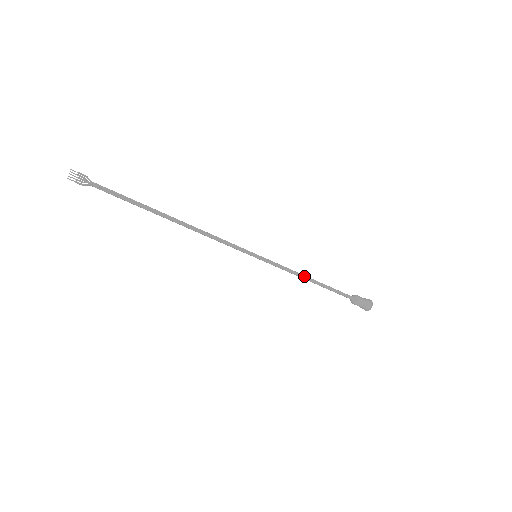
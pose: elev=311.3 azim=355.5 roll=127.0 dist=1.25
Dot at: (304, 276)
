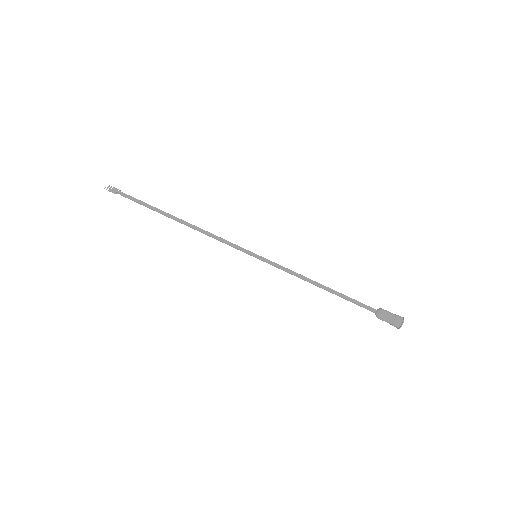
Dot at: (310, 280)
